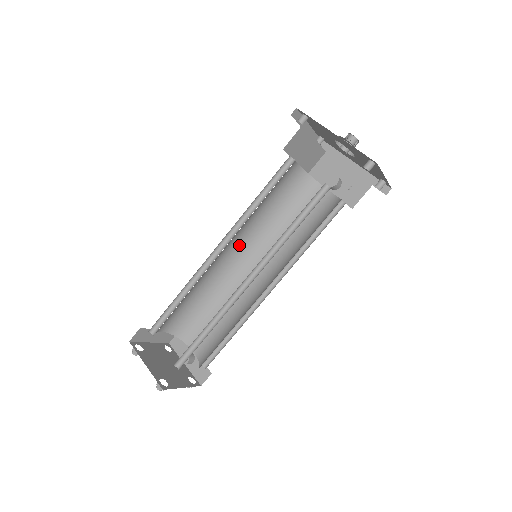
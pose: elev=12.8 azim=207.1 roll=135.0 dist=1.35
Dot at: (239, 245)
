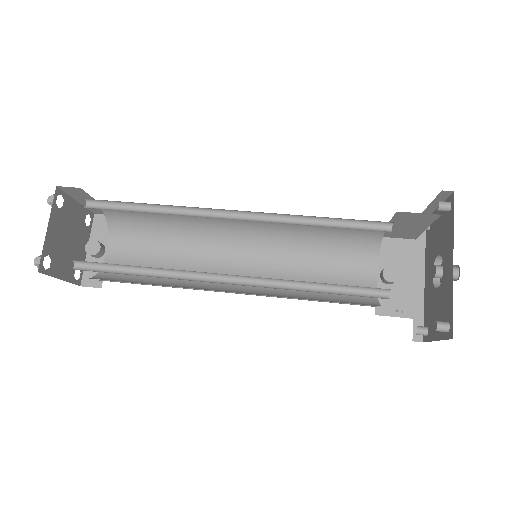
Dot at: (253, 223)
